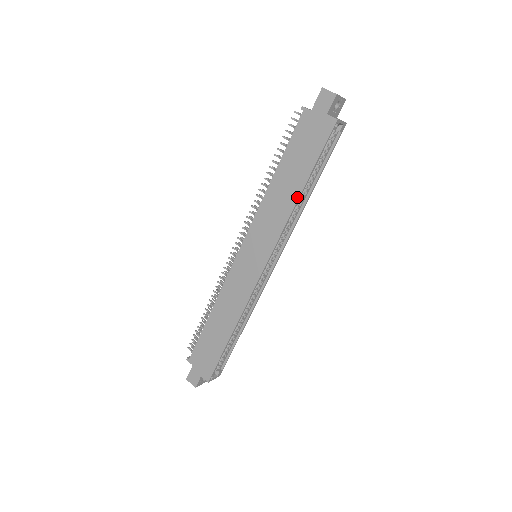
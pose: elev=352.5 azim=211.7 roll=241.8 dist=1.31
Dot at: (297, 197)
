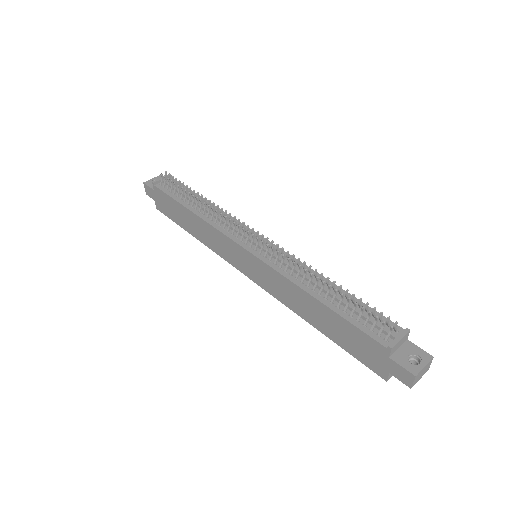
Dot at: (309, 322)
